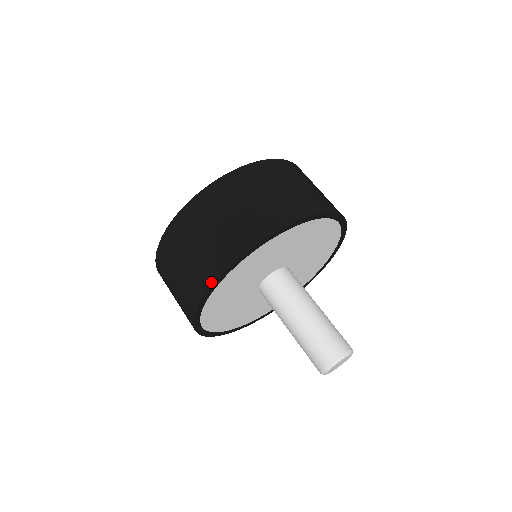
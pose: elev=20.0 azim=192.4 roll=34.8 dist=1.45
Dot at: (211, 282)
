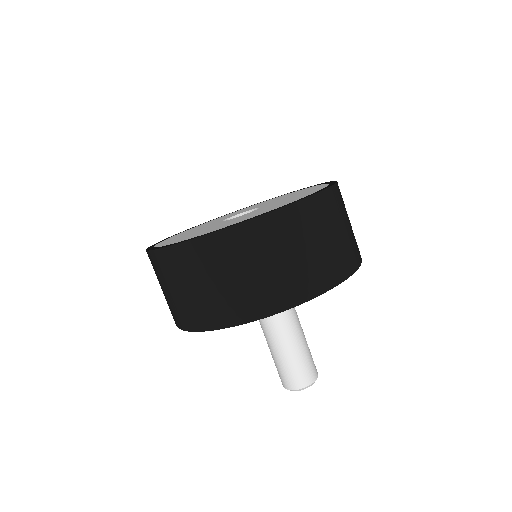
Dot at: (245, 320)
